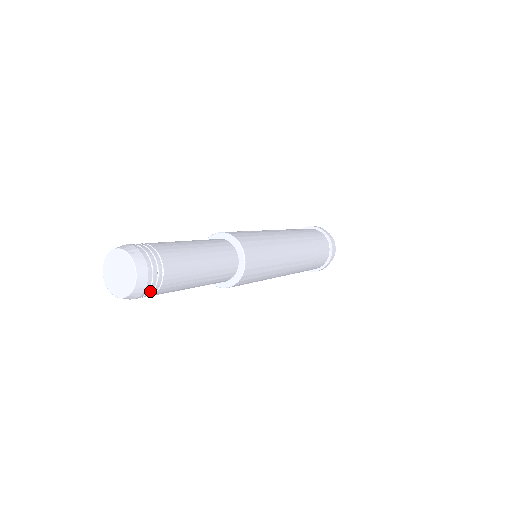
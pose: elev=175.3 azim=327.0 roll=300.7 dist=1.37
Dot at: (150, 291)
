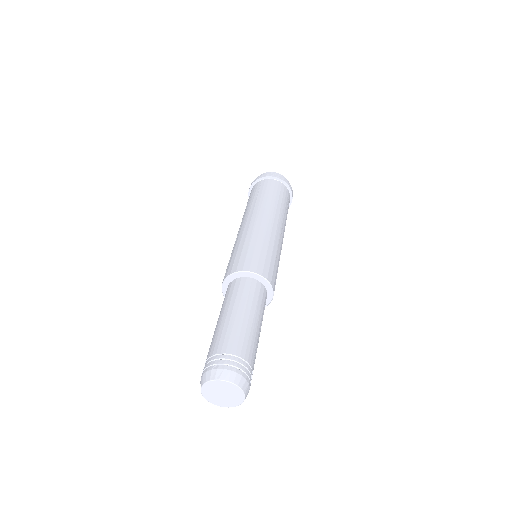
Dot at: occluded
